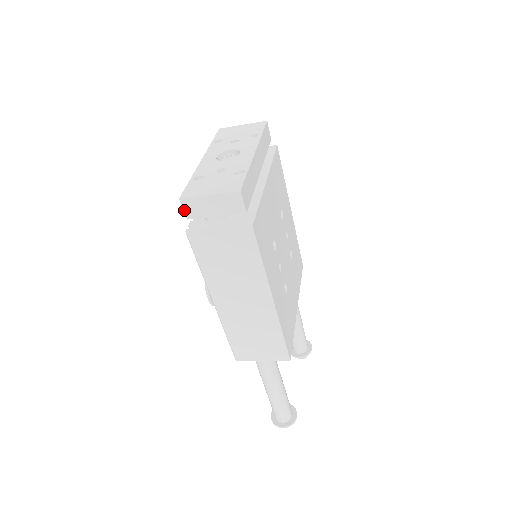
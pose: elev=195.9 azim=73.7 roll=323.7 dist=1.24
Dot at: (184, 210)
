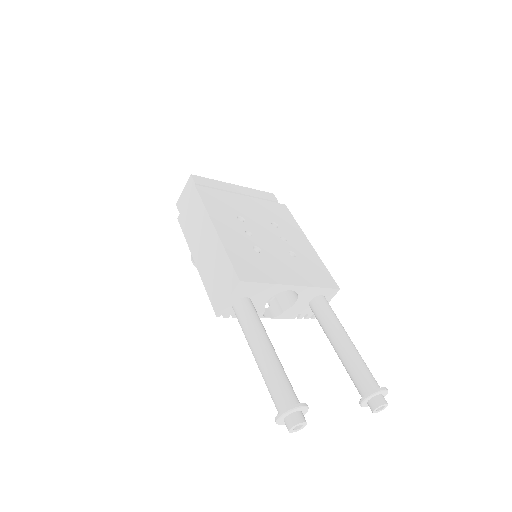
Dot at: (178, 209)
